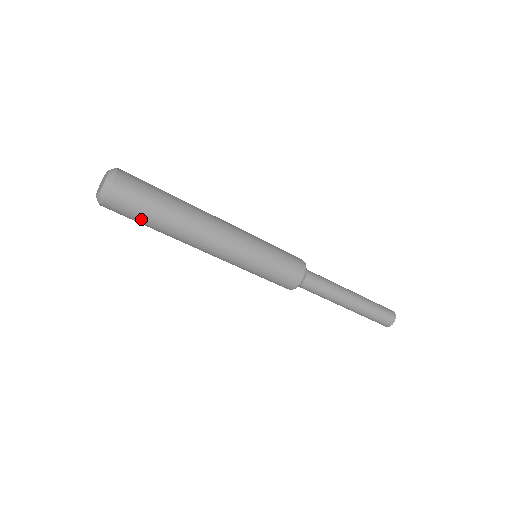
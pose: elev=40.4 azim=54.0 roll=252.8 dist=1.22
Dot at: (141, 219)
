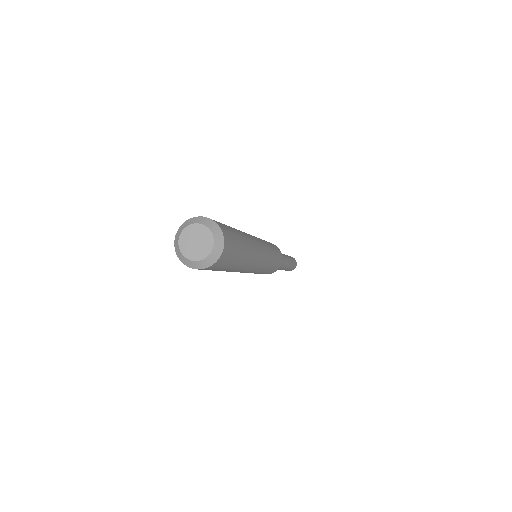
Dot at: (216, 270)
